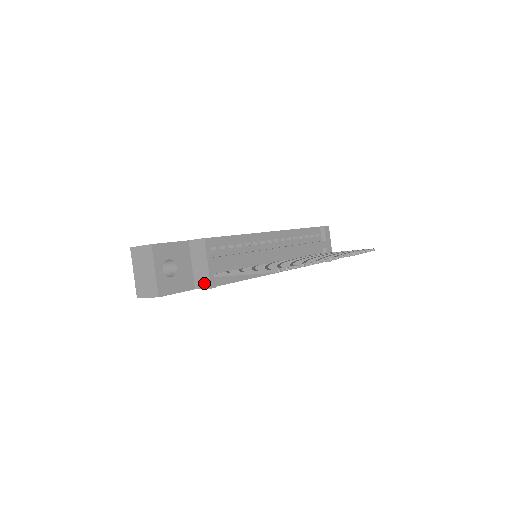
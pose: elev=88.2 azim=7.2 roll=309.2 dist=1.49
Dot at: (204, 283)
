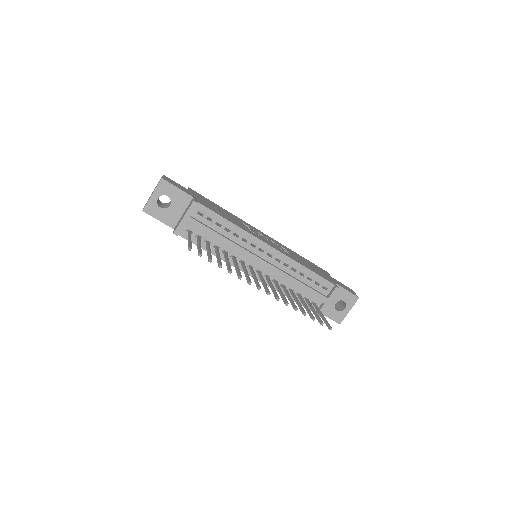
Dot at: occluded
